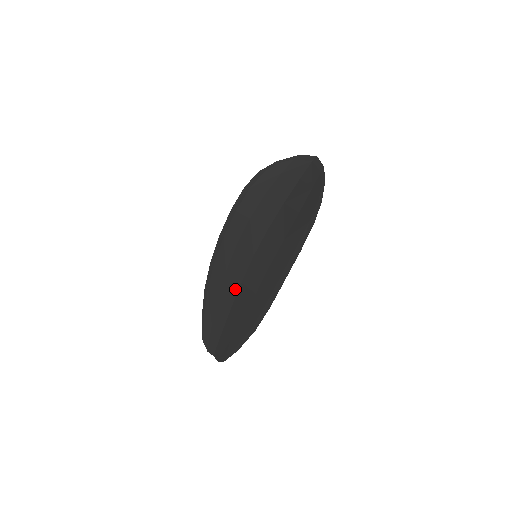
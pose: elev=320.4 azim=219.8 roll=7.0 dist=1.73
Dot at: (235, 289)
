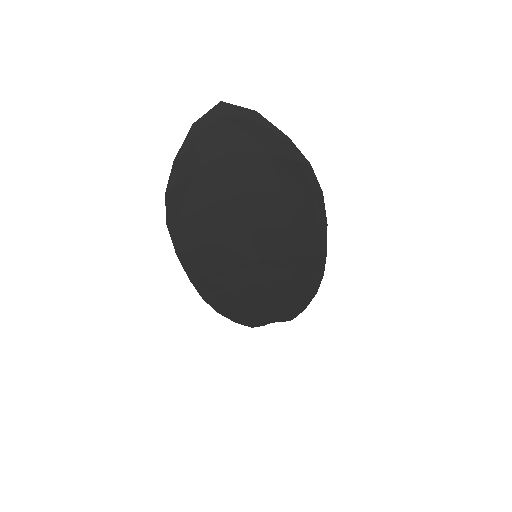
Dot at: (258, 290)
